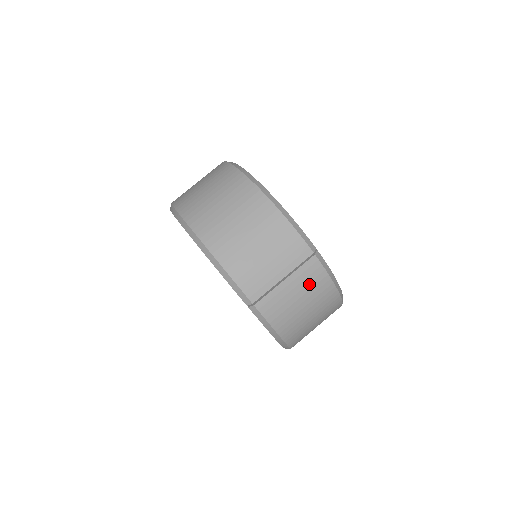
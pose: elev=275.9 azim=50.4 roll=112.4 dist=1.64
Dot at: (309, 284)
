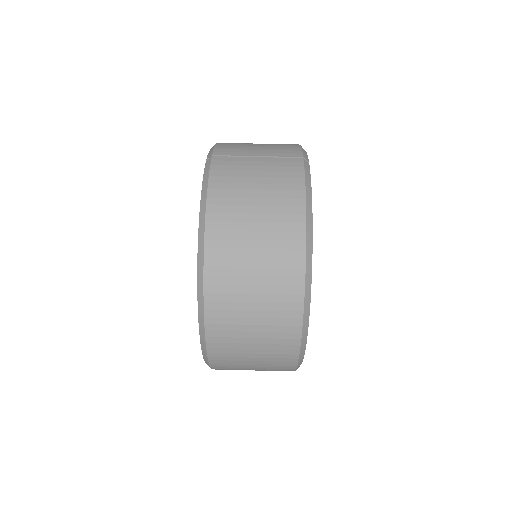
Dot at: (278, 173)
